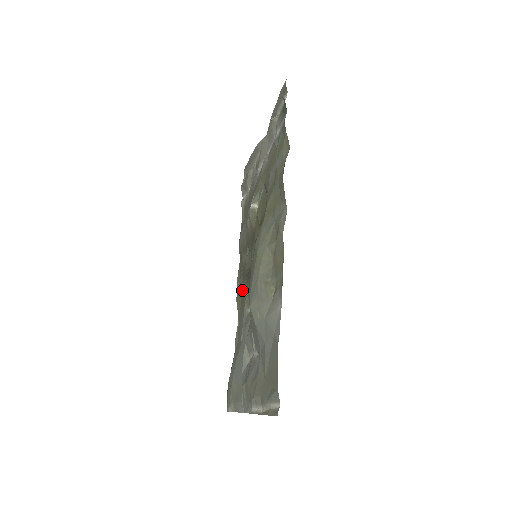
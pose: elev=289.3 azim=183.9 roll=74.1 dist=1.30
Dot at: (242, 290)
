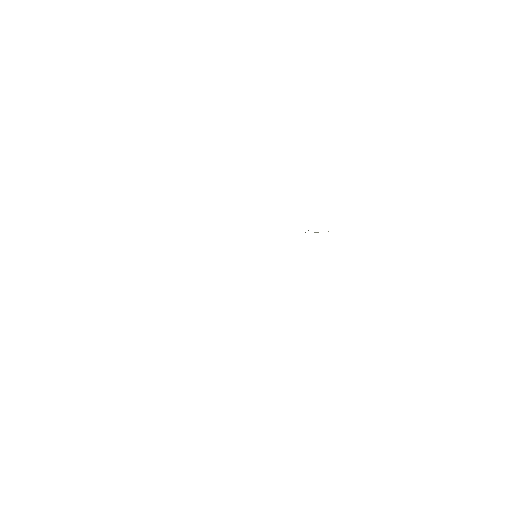
Dot at: occluded
